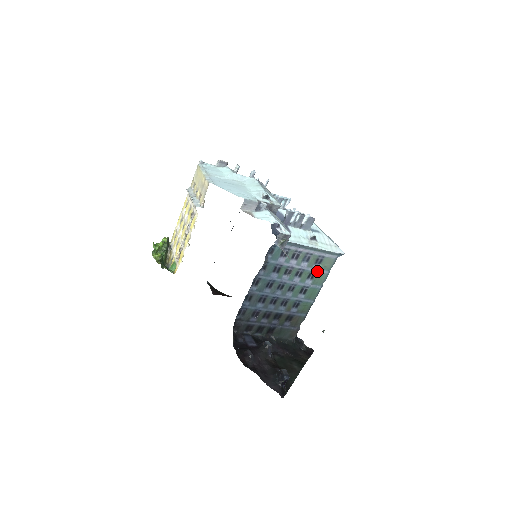
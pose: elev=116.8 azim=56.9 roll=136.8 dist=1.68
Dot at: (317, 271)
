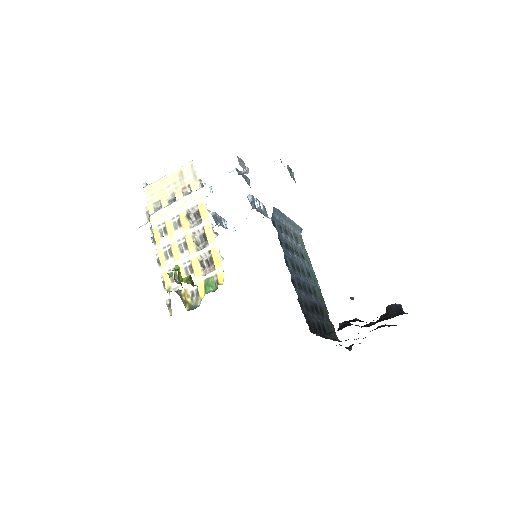
Dot at: (302, 250)
